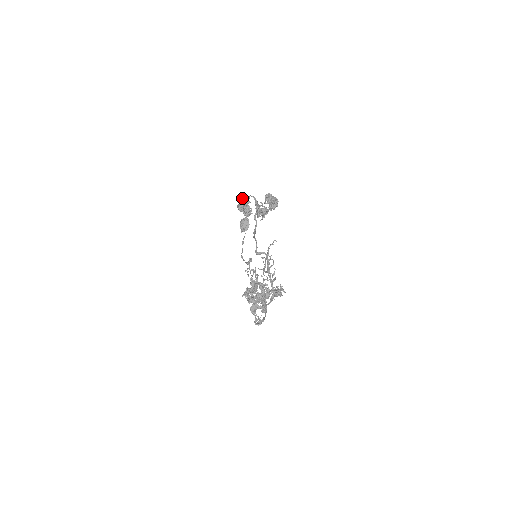
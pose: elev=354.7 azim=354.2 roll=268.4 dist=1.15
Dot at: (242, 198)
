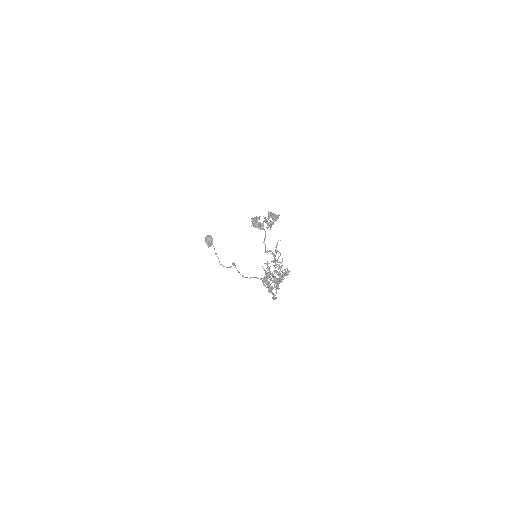
Dot at: (253, 219)
